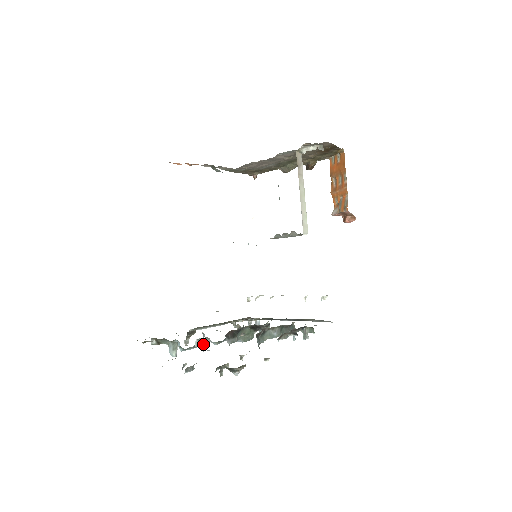
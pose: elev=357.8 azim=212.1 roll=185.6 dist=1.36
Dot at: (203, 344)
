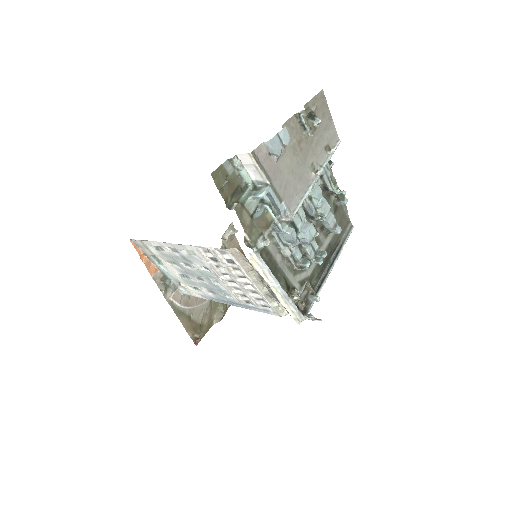
Dot at: (282, 230)
